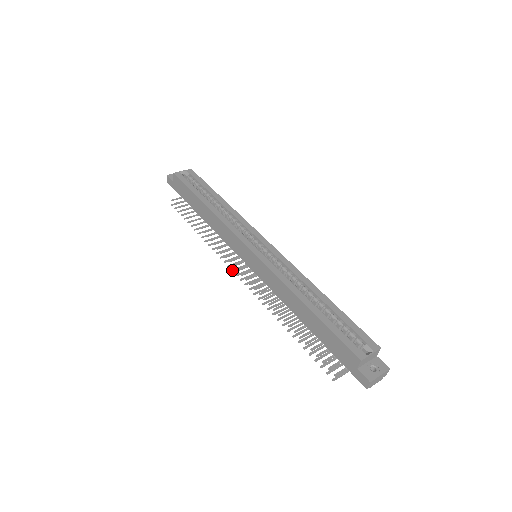
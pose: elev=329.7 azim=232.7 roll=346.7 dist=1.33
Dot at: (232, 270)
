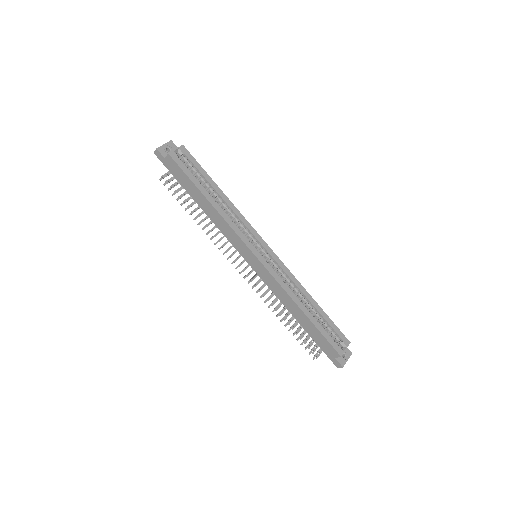
Dot at: (232, 263)
